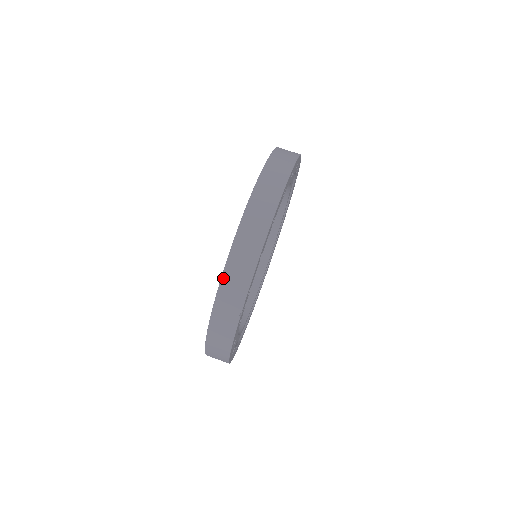
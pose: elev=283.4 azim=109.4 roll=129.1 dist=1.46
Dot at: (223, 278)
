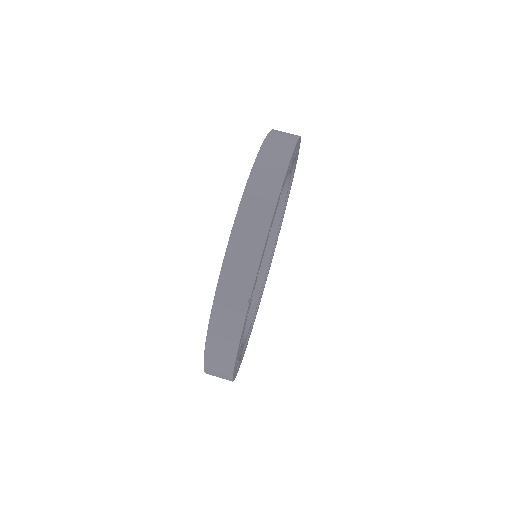
Dot at: (227, 255)
